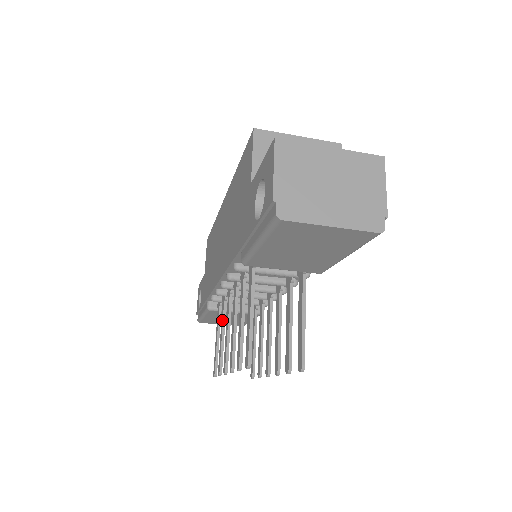
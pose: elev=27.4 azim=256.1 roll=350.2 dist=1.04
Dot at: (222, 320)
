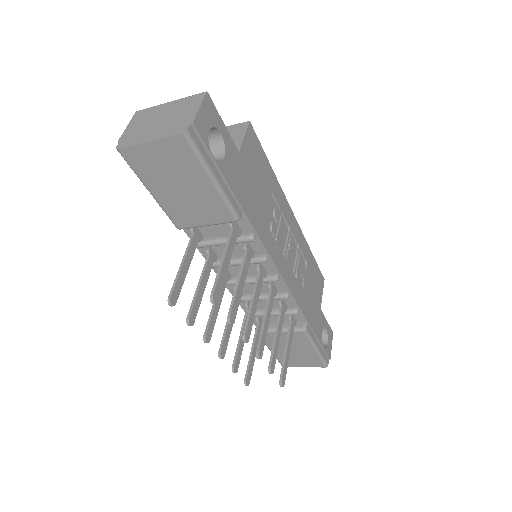
Dot at: (243, 324)
